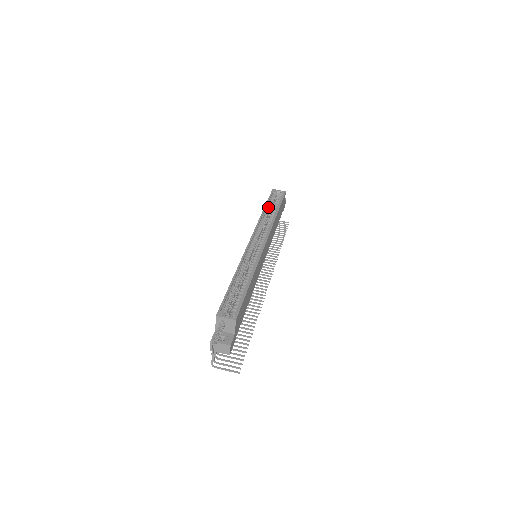
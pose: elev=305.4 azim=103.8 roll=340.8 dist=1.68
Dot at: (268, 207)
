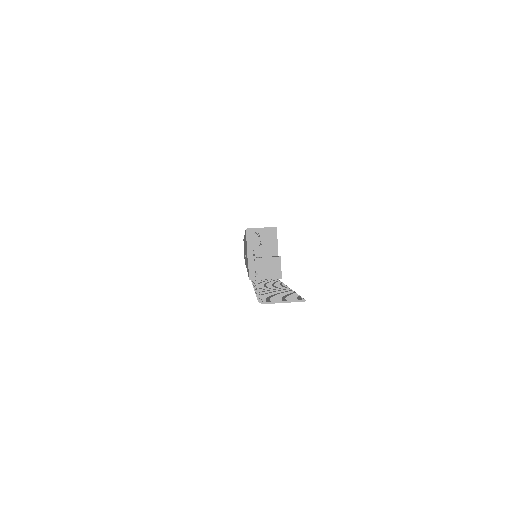
Dot at: occluded
